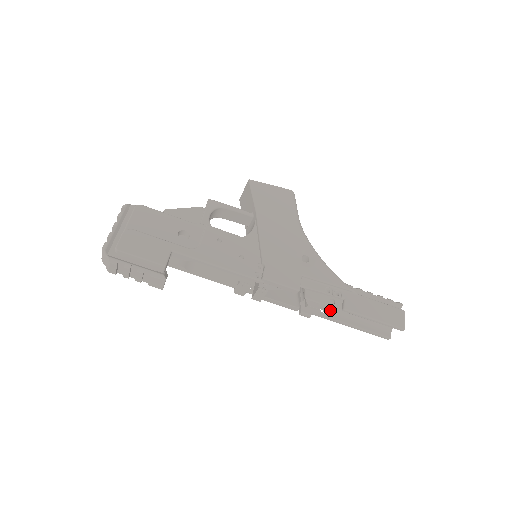
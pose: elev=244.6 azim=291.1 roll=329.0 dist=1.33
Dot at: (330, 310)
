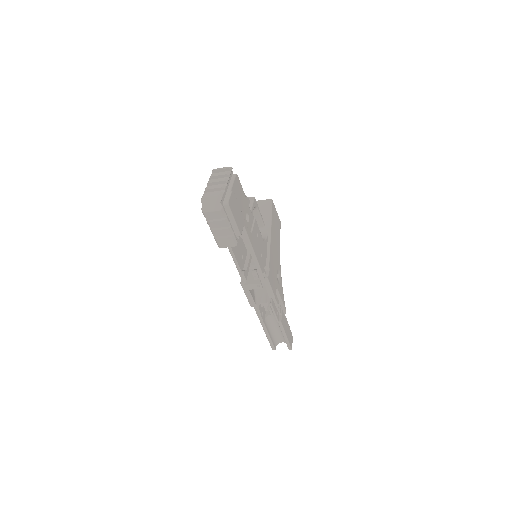
Dot at: (264, 316)
